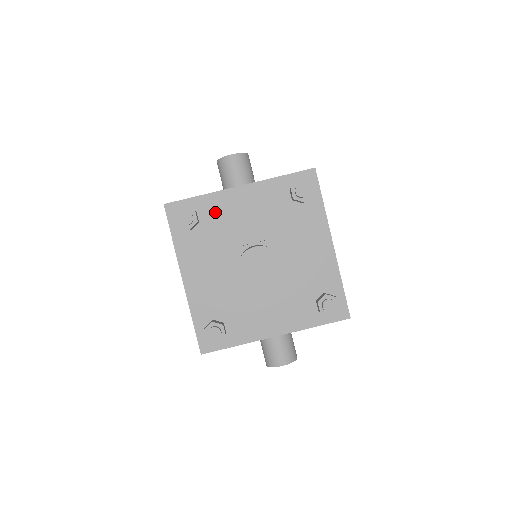
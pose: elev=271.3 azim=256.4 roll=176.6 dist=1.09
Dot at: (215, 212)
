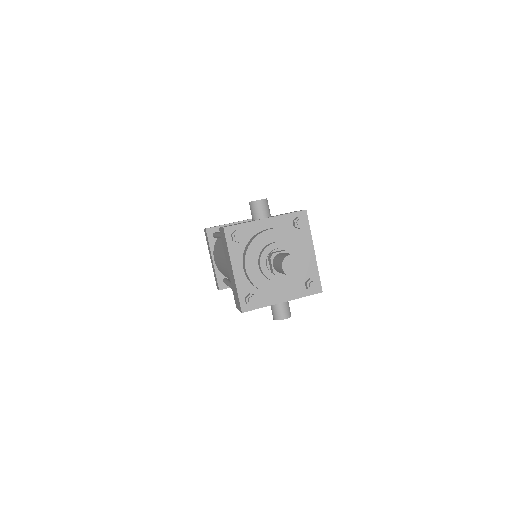
Dot at: (252, 233)
